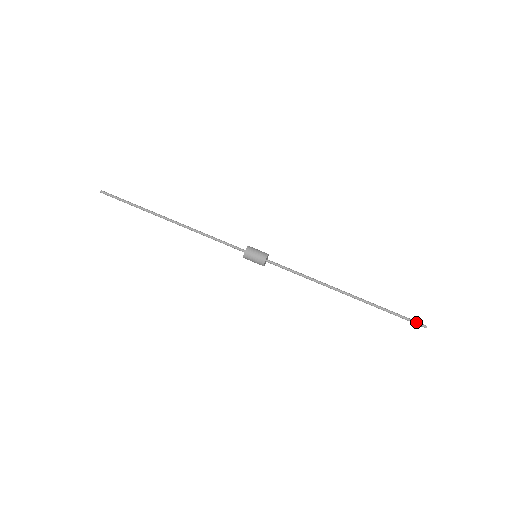
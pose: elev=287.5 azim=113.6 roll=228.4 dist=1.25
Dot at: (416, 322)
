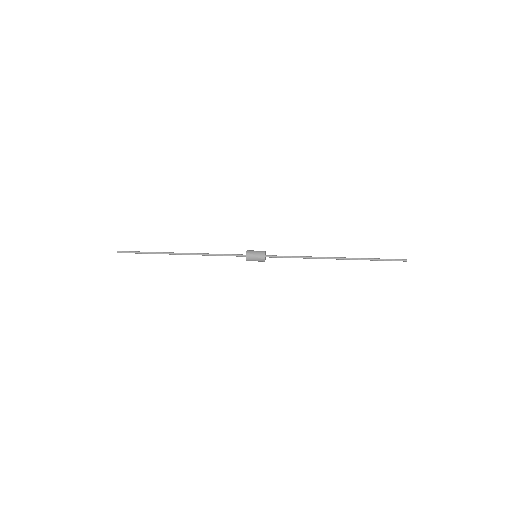
Dot at: (397, 259)
